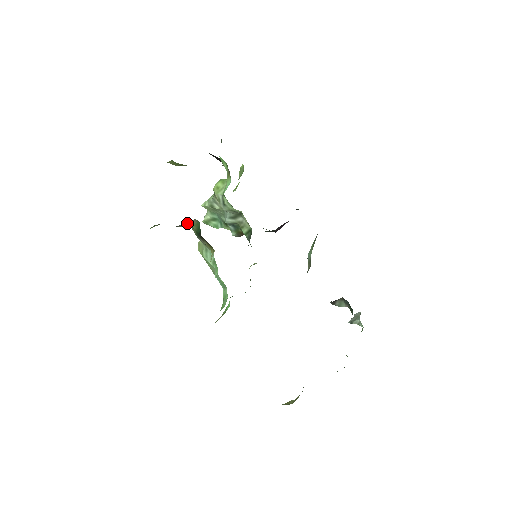
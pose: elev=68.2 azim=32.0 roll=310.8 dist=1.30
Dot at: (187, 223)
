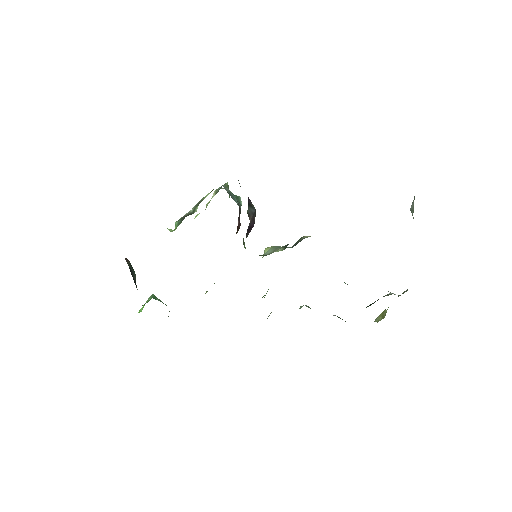
Dot at: occluded
